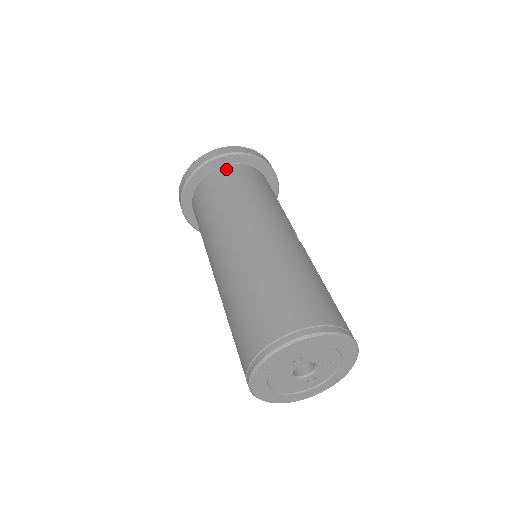
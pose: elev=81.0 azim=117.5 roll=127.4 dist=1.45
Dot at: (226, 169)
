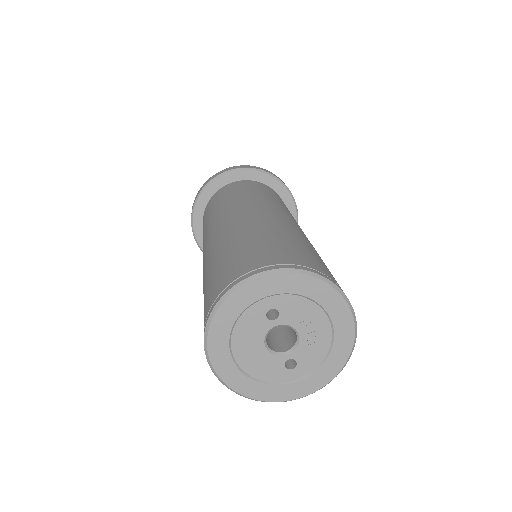
Dot at: (243, 182)
